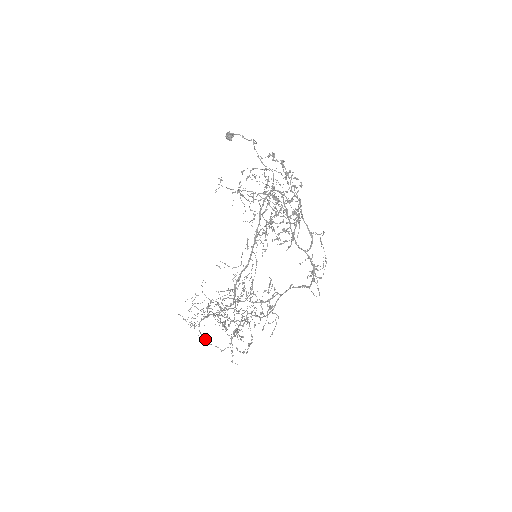
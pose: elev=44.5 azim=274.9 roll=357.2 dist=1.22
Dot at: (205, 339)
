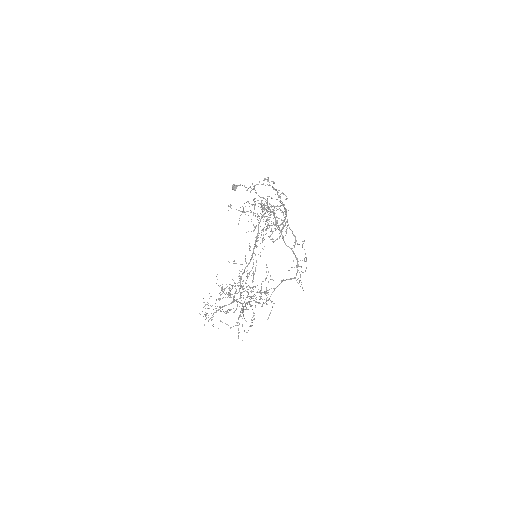
Dot at: occluded
